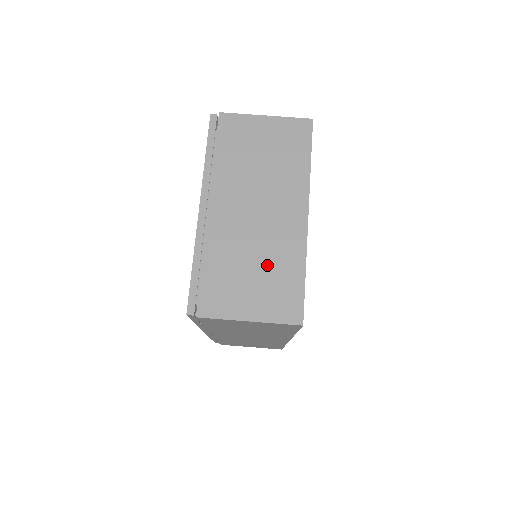
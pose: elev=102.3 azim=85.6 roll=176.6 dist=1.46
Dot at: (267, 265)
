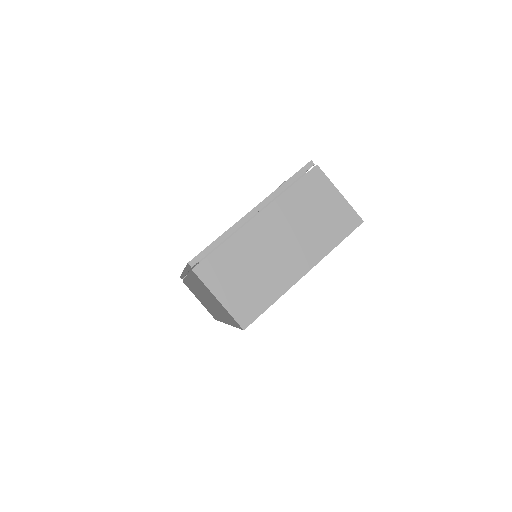
Dot at: (257, 279)
